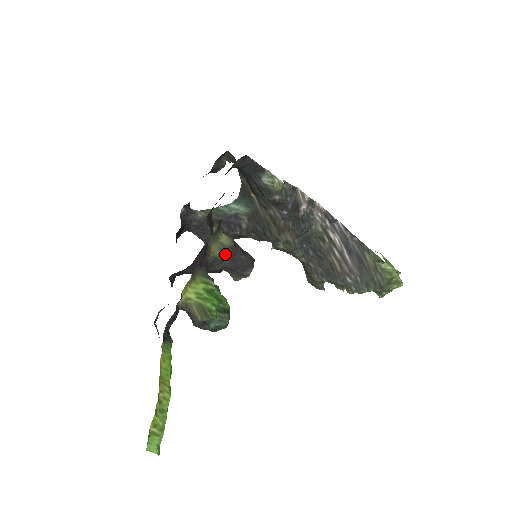
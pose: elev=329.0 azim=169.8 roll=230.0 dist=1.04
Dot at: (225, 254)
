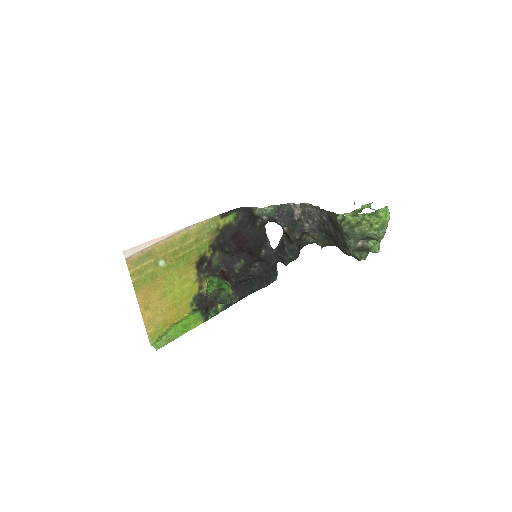
Dot at: (220, 261)
